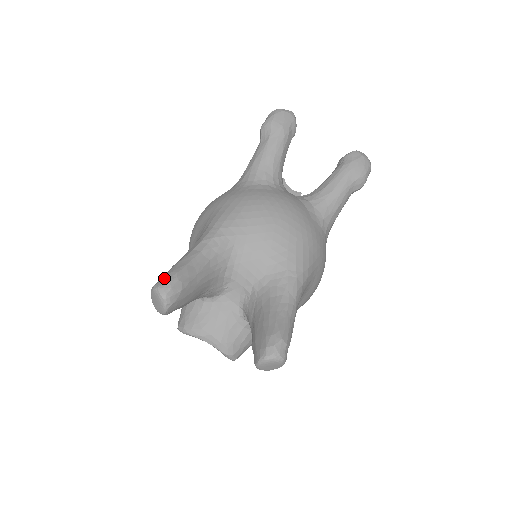
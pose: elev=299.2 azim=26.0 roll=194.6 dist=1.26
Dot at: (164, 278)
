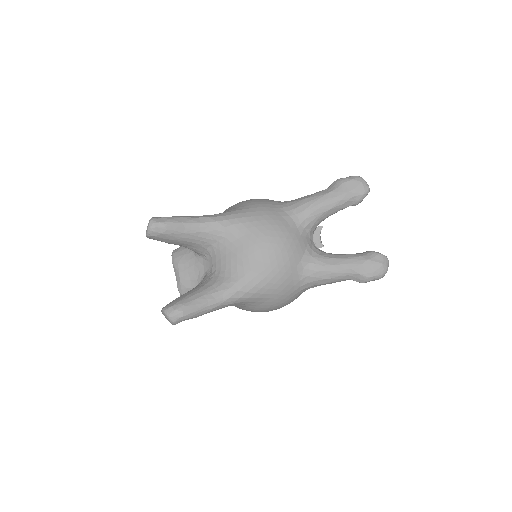
Dot at: (161, 218)
